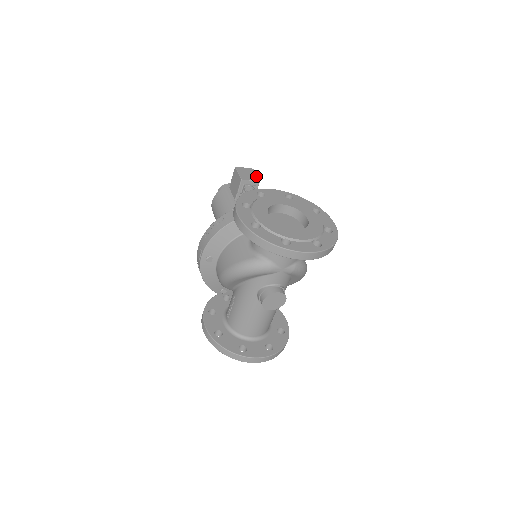
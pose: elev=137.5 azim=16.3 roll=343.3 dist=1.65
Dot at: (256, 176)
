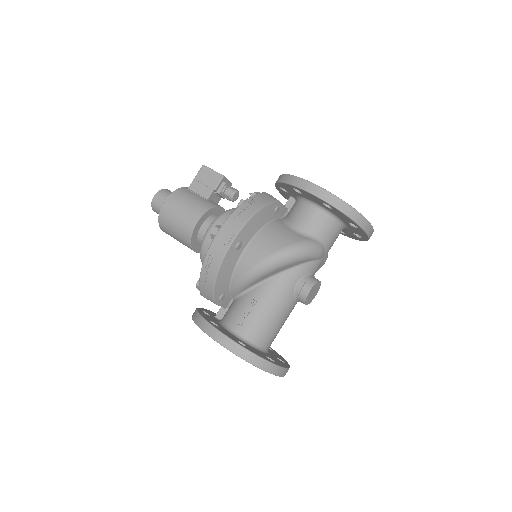
Dot at: occluded
